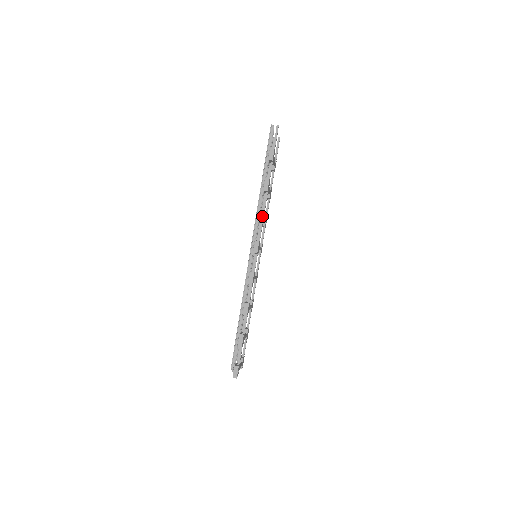
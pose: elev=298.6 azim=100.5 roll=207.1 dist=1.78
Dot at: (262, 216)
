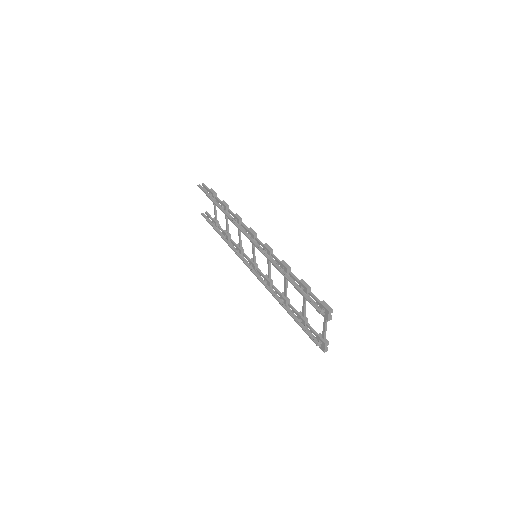
Dot at: (238, 216)
